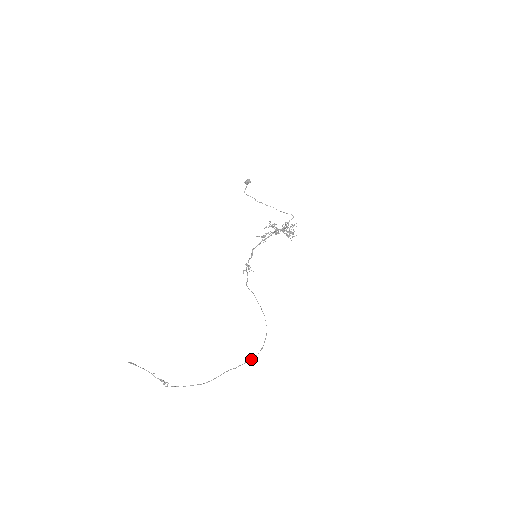
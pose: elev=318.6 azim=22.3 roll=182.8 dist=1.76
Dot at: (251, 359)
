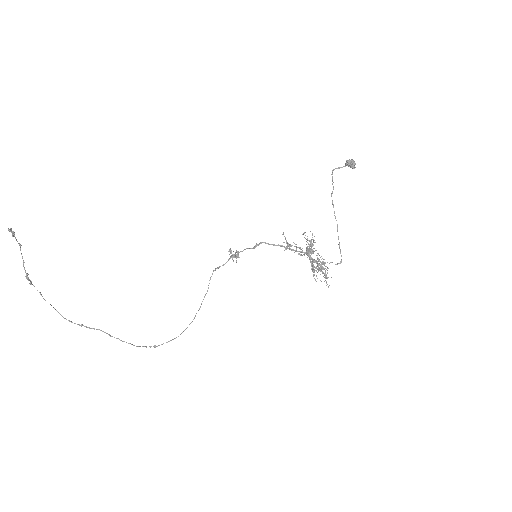
Dot at: (134, 345)
